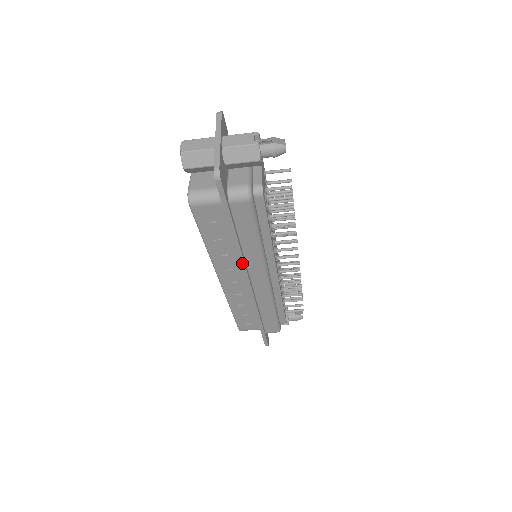
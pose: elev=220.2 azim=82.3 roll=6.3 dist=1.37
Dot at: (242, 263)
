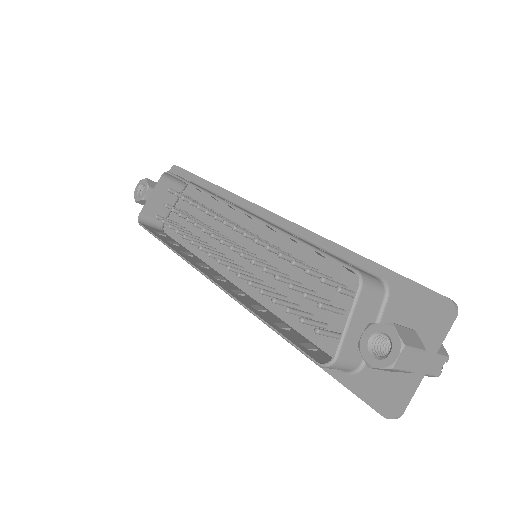
Dot at: occluded
